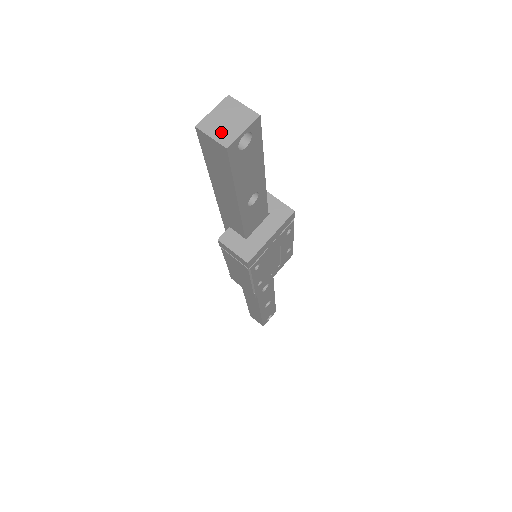
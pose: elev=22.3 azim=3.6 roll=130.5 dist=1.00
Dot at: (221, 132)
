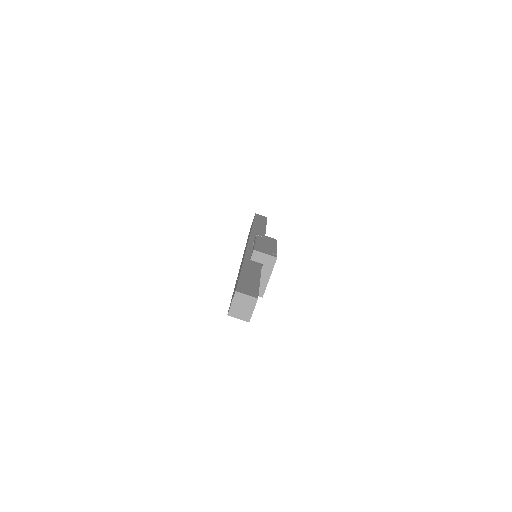
Dot at: (242, 314)
